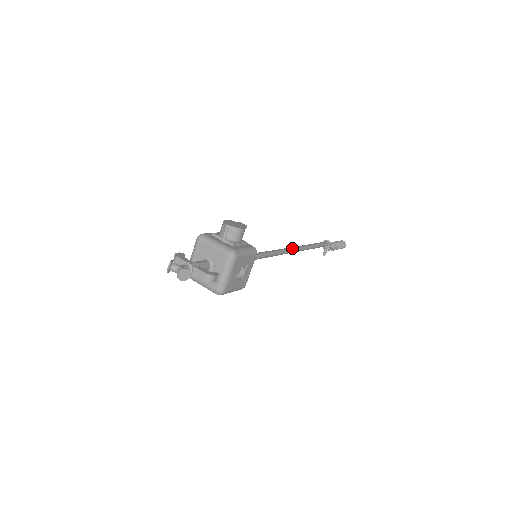
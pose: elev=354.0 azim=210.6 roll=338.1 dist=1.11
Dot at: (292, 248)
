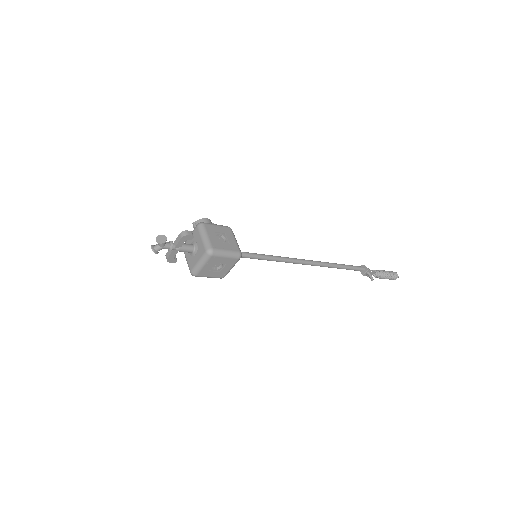
Dot at: (305, 260)
